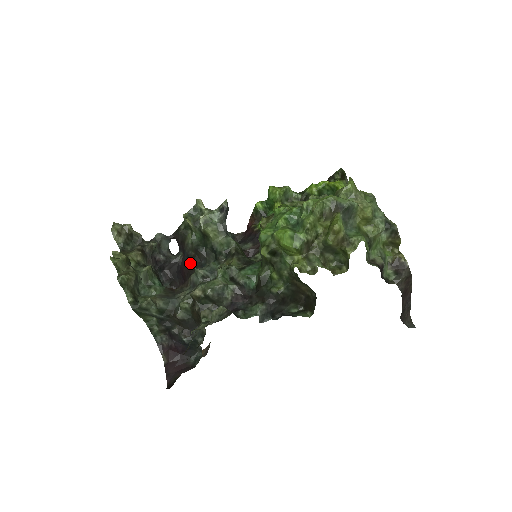
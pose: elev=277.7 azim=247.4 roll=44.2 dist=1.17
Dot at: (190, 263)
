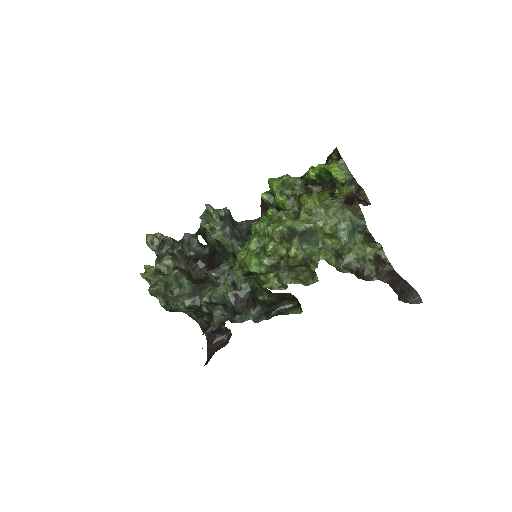
Dot at: (213, 257)
